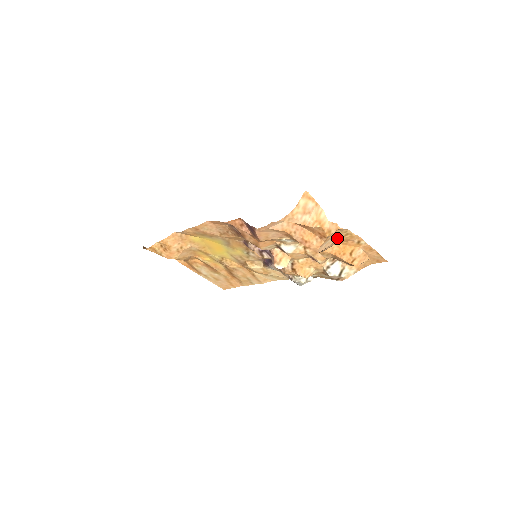
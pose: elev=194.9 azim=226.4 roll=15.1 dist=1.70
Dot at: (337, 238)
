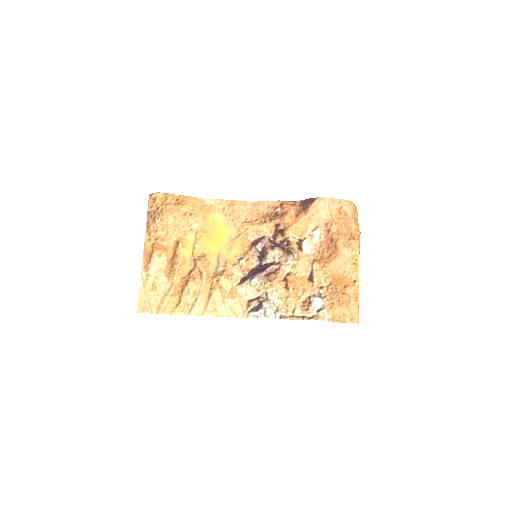
Dot at: (348, 261)
